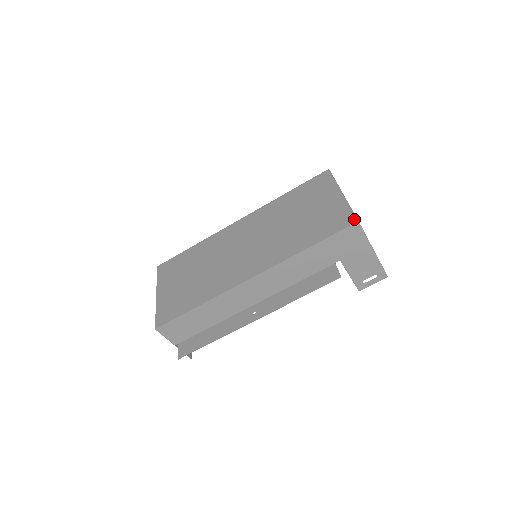
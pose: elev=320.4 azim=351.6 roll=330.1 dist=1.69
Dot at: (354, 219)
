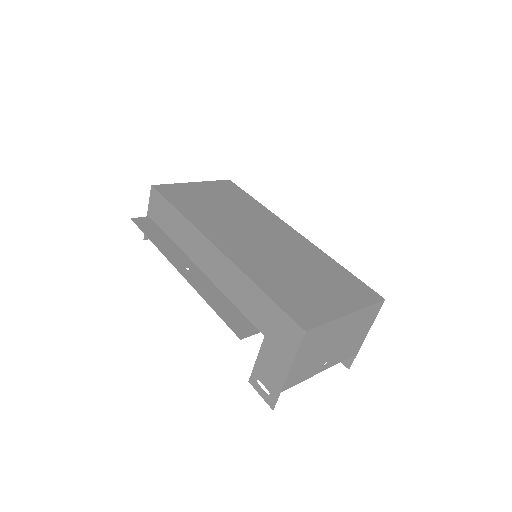
Dot at: (308, 327)
